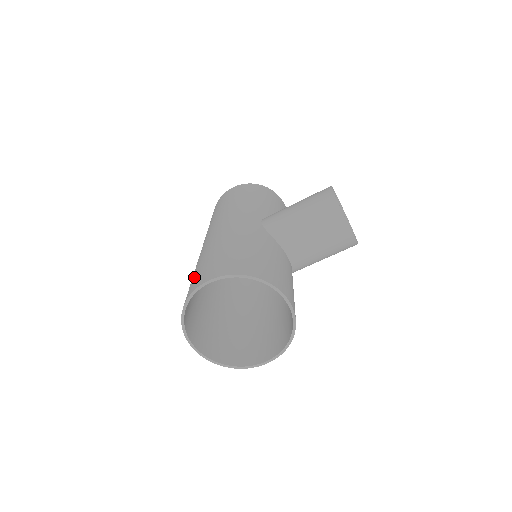
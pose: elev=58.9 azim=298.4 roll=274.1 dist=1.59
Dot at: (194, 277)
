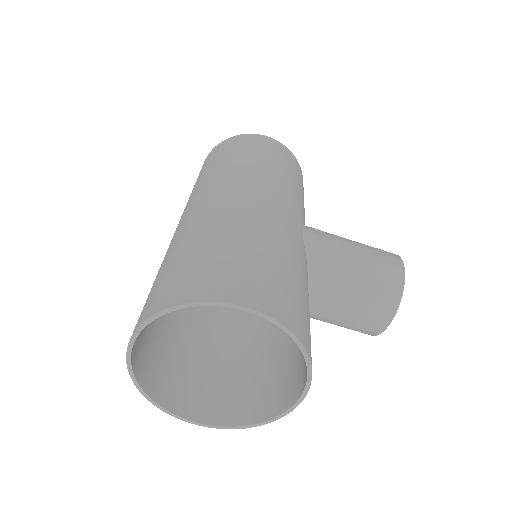
Dot at: (206, 262)
